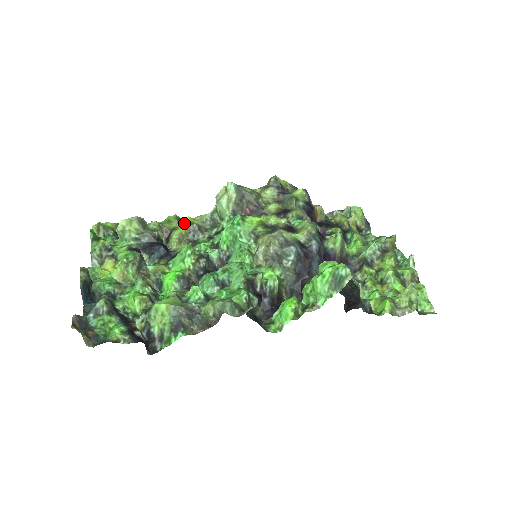
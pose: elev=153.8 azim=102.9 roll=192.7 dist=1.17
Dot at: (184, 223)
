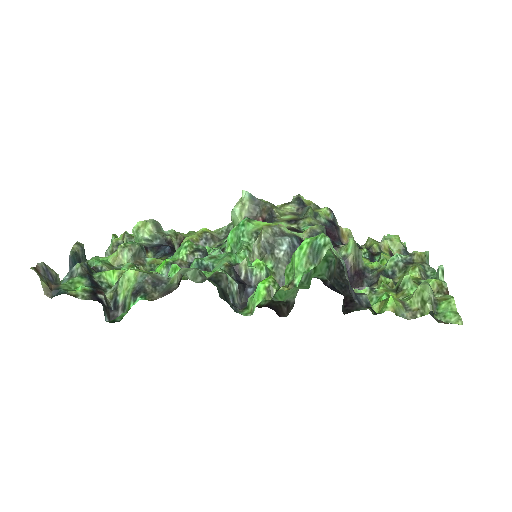
Dot at: (198, 231)
